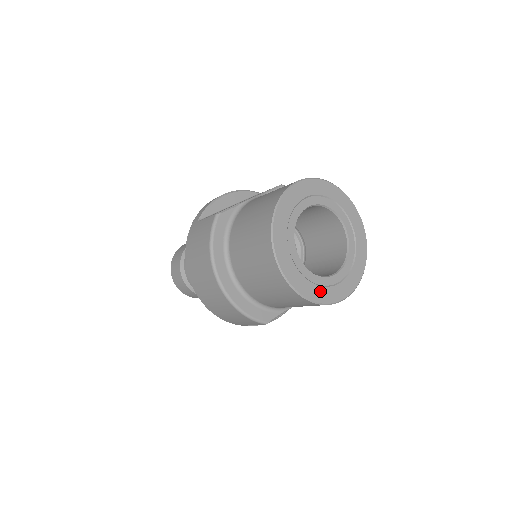
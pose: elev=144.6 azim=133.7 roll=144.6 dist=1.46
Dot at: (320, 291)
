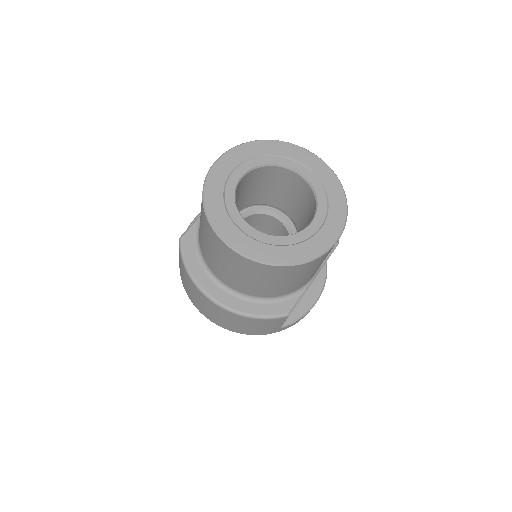
Dot at: (298, 249)
